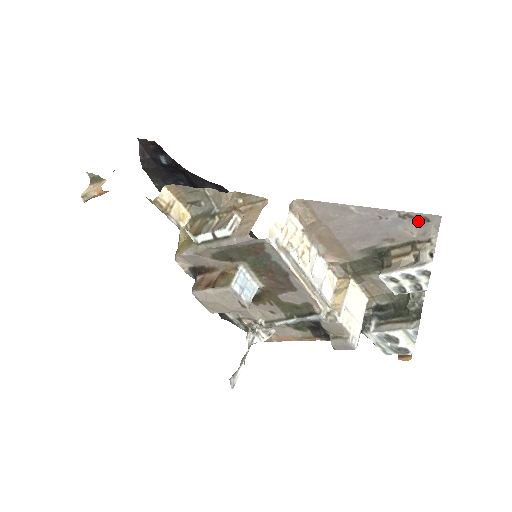
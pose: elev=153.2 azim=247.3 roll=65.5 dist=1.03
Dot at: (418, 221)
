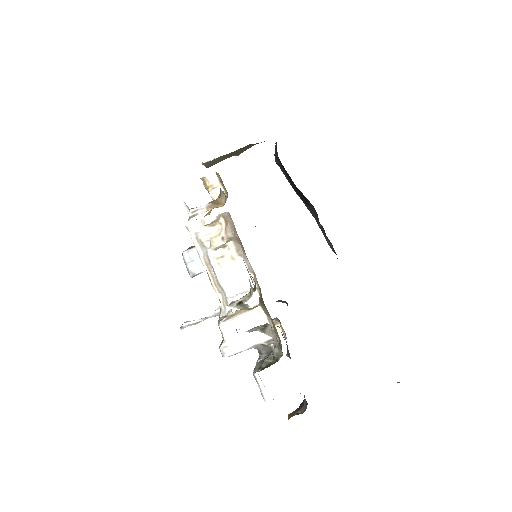
Dot at: occluded
